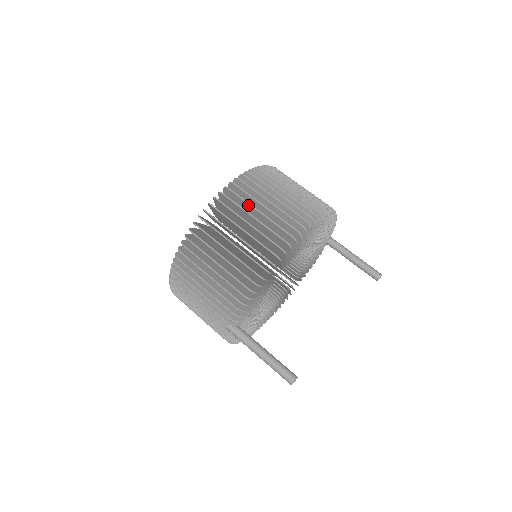
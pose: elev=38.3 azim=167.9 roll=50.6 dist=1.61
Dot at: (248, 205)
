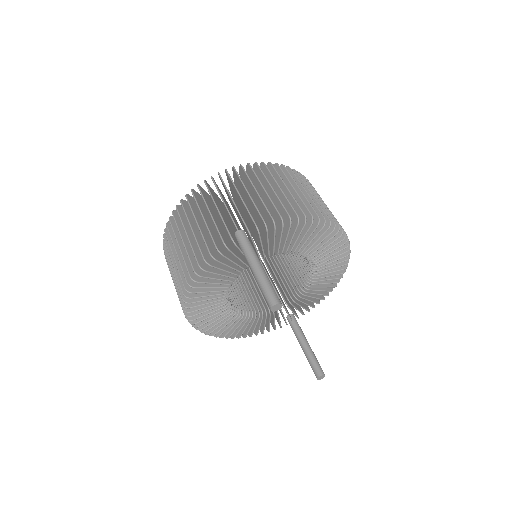
Dot at: occluded
